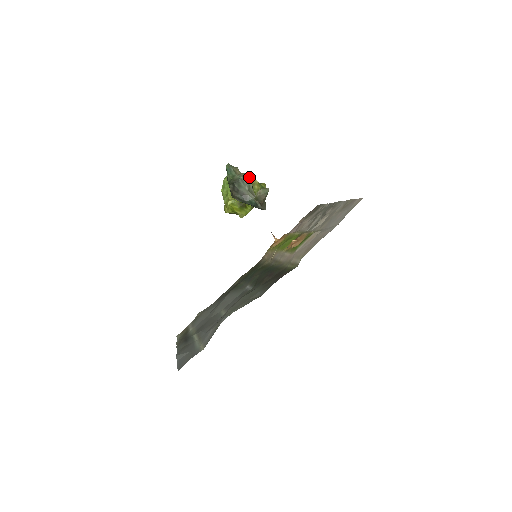
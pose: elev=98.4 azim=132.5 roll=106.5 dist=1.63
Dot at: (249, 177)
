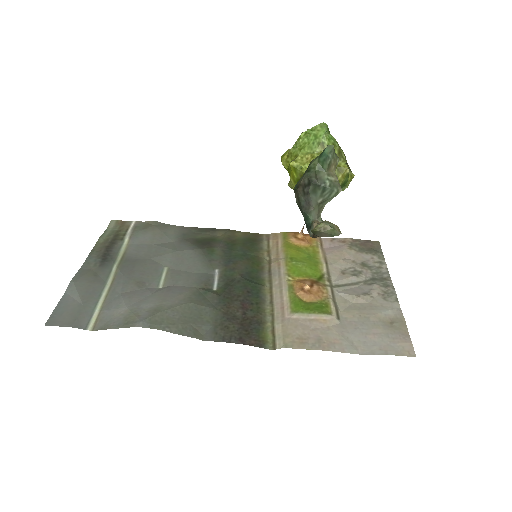
Dot at: (337, 191)
